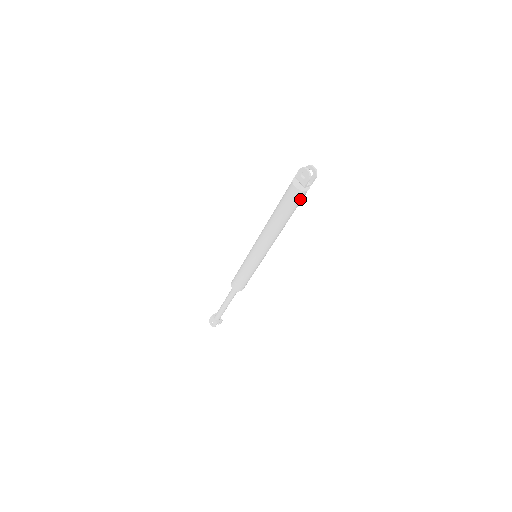
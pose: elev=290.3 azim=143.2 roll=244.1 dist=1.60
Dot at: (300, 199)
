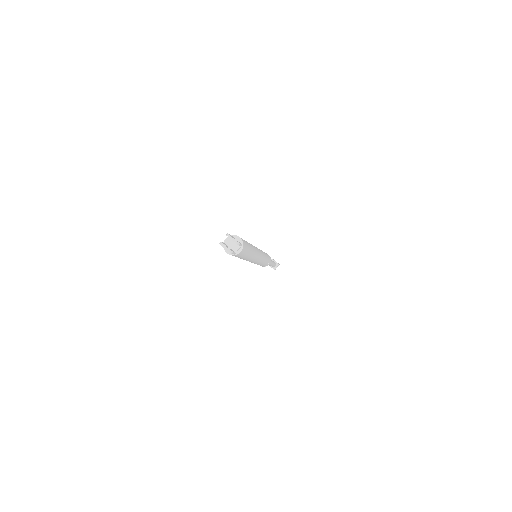
Dot at: (242, 254)
